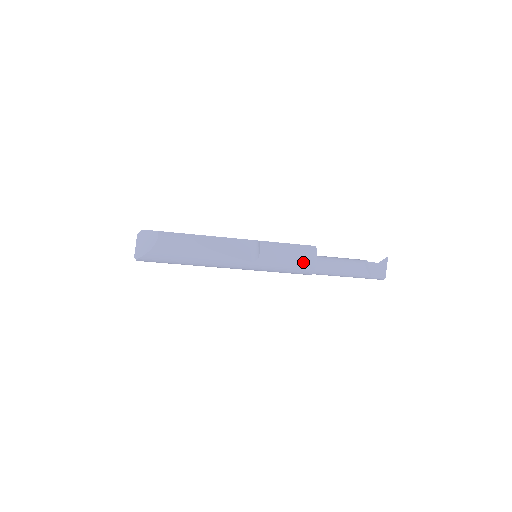
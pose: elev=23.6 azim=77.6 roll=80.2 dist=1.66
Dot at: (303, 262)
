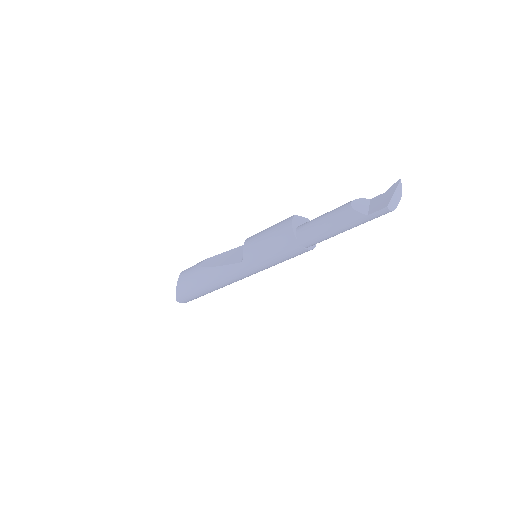
Dot at: (281, 238)
